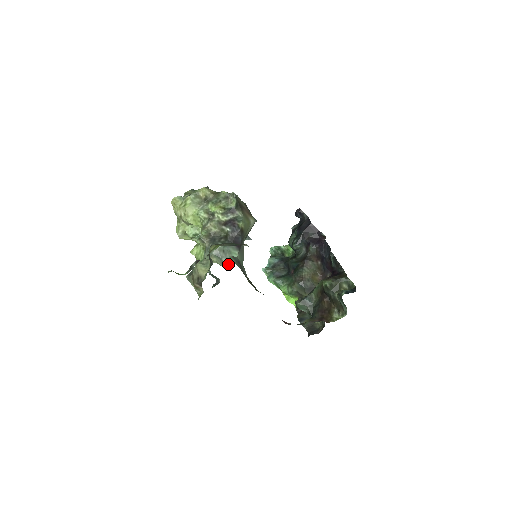
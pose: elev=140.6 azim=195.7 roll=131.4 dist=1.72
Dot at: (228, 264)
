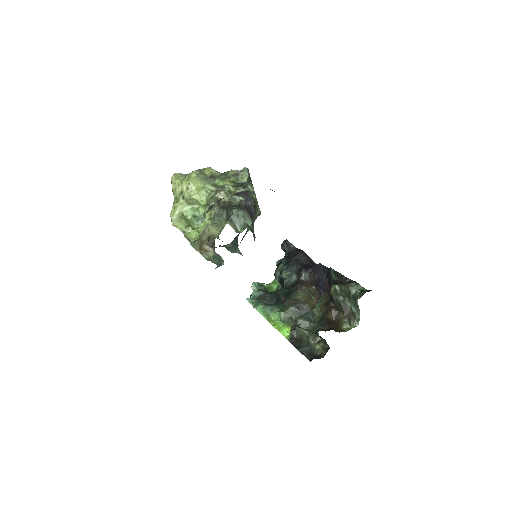
Dot at: (242, 230)
